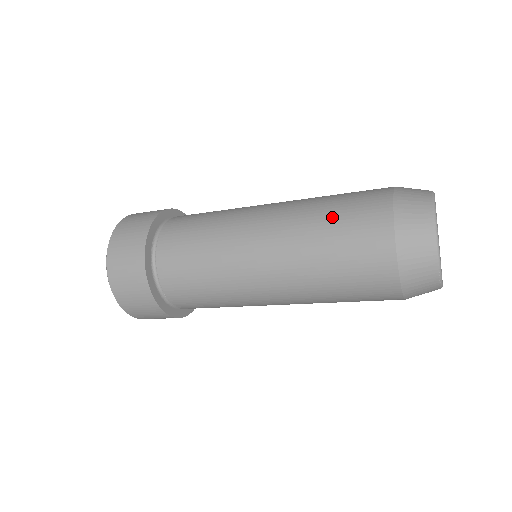
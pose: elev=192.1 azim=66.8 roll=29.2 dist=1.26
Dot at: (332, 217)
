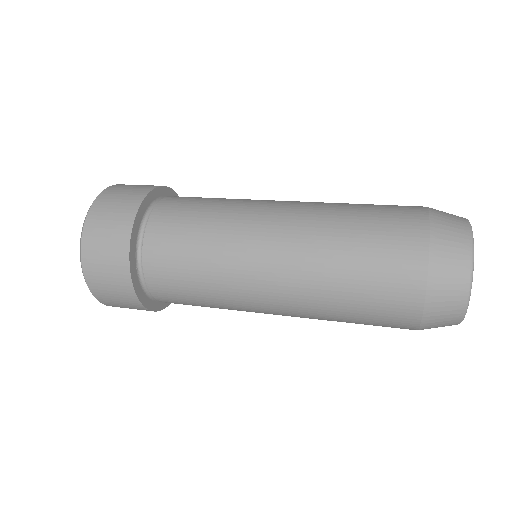
Dot at: (356, 260)
